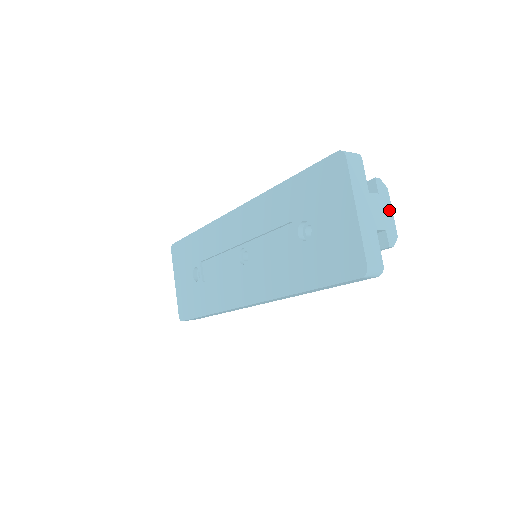
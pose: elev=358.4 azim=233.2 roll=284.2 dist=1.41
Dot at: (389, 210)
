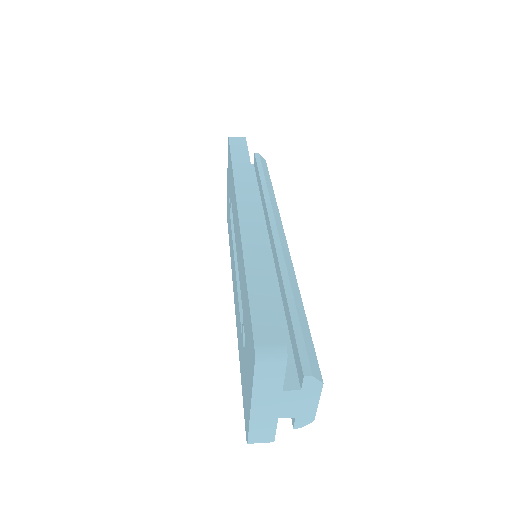
Dot at: (313, 401)
